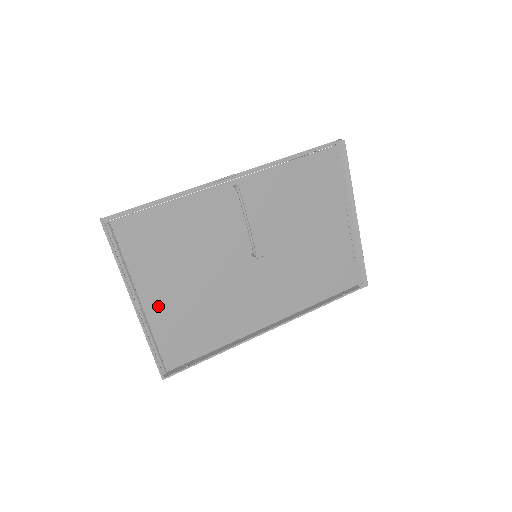
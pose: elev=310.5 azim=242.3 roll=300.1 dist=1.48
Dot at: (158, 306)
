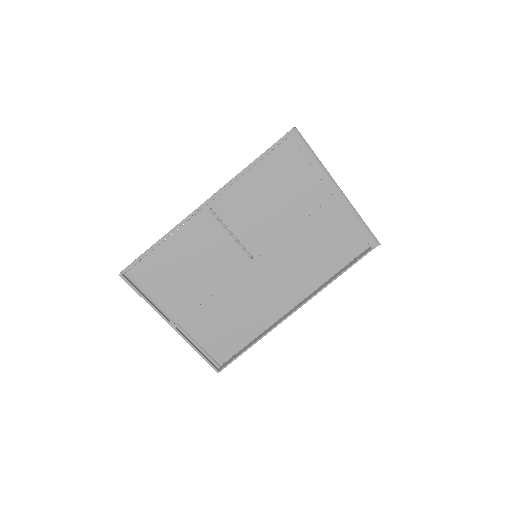
Dot at: (191, 320)
